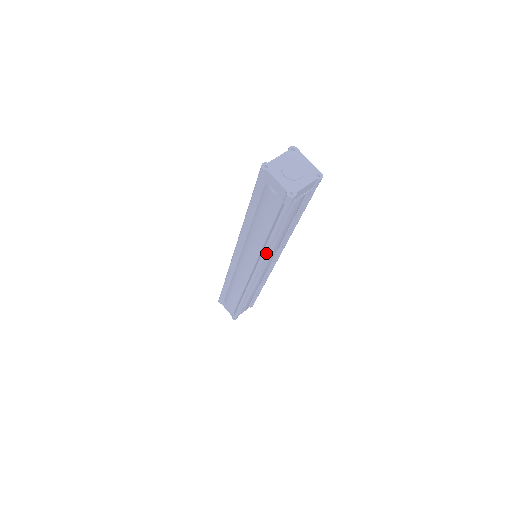
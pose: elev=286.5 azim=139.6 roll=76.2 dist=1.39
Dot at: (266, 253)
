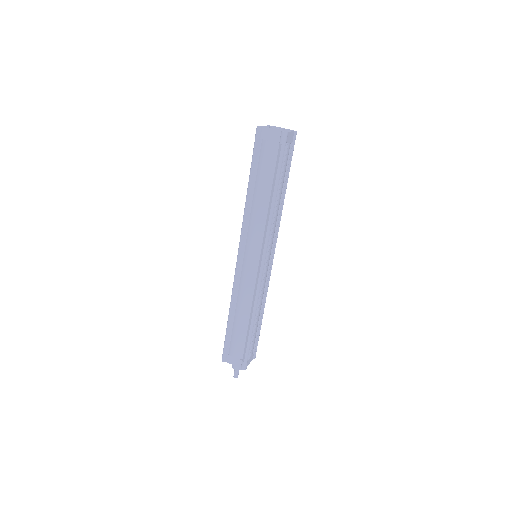
Dot at: (271, 219)
